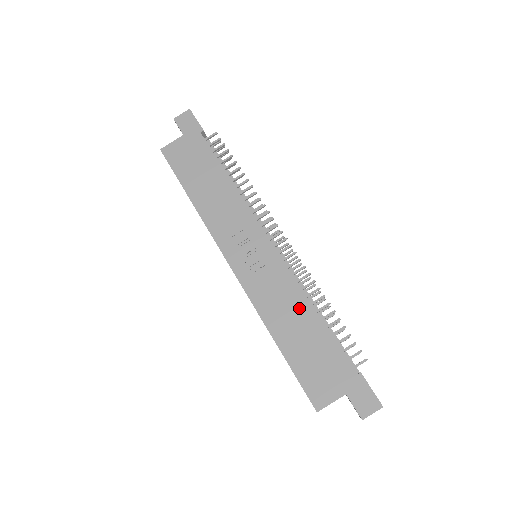
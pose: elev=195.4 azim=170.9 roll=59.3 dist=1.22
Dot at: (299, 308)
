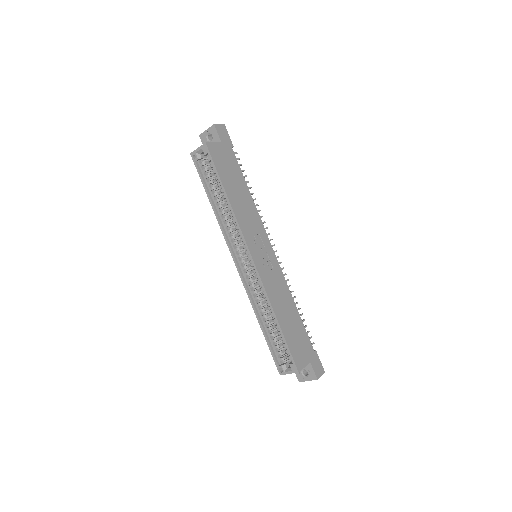
Dot at: (288, 301)
